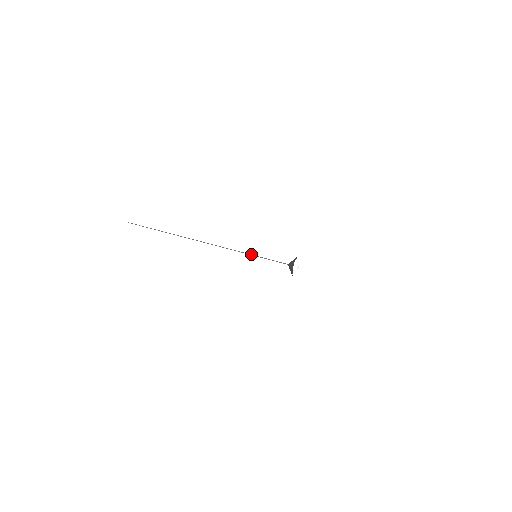
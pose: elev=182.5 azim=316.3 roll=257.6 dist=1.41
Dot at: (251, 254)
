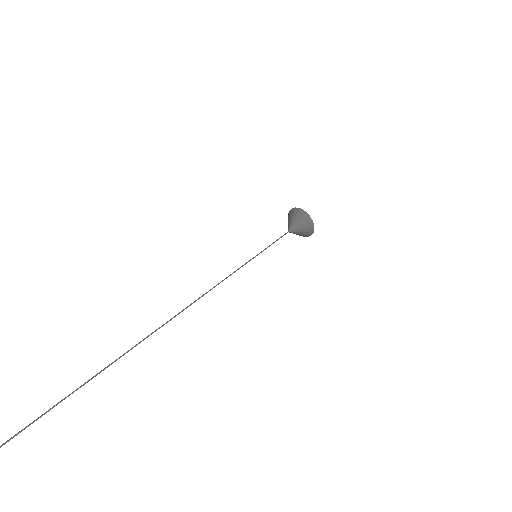
Dot at: (250, 260)
